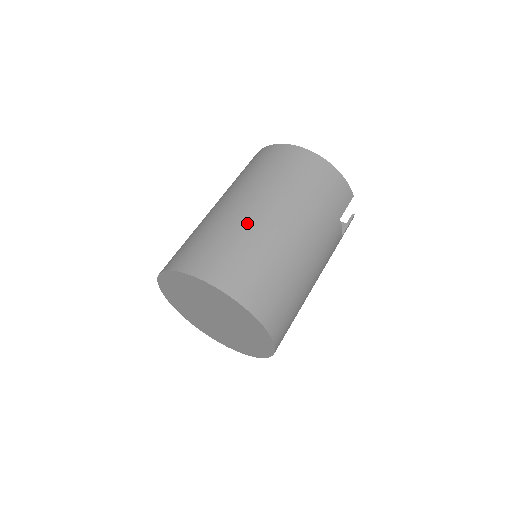
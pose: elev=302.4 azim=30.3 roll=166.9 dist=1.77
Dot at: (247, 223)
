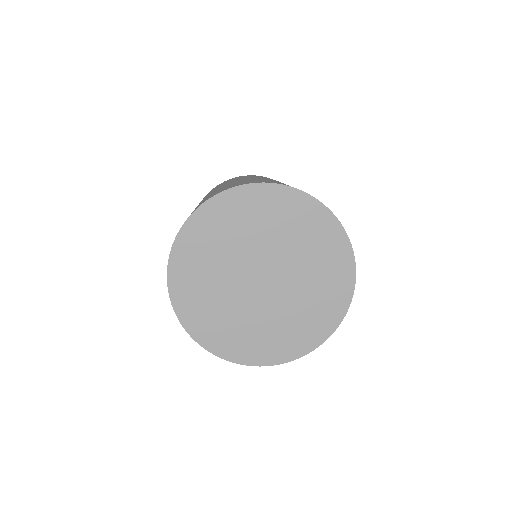
Dot at: occluded
